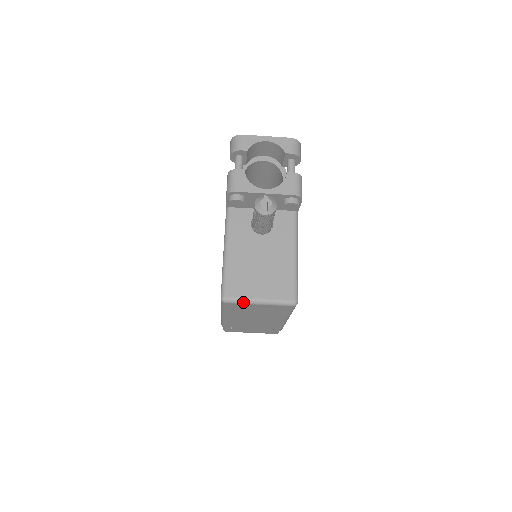
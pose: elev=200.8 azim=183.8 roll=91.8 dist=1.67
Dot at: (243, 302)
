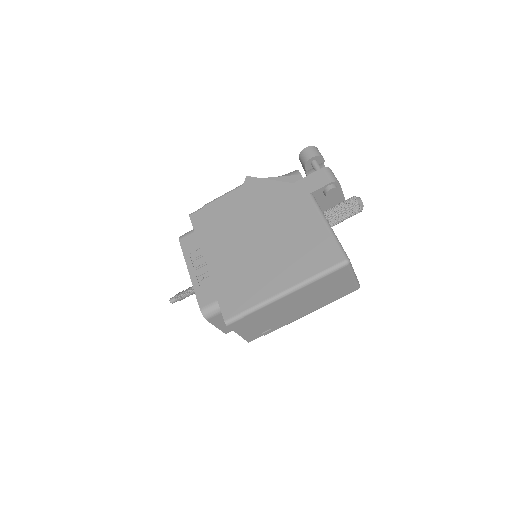
Dot at: (352, 270)
